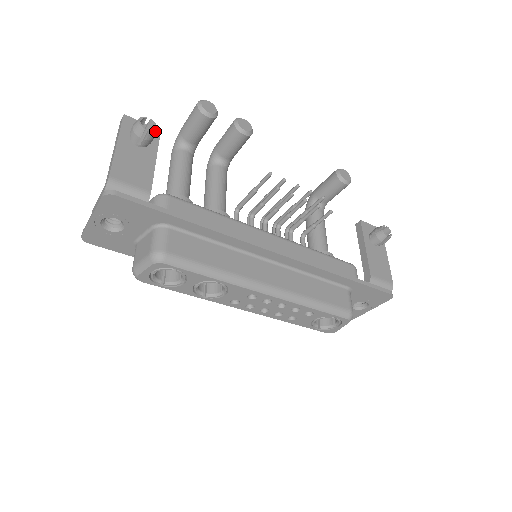
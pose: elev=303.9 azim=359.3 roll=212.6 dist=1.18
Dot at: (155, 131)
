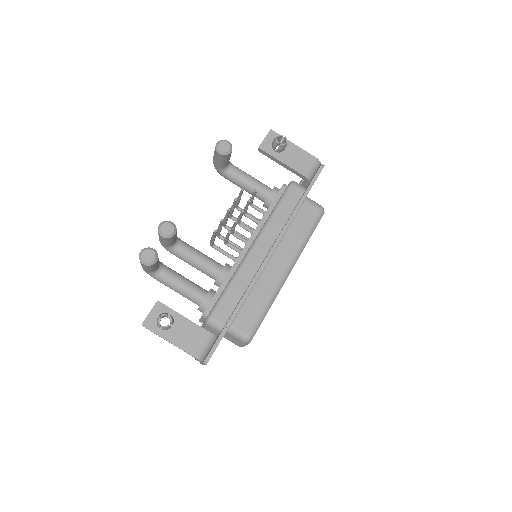
Dot at: (170, 316)
